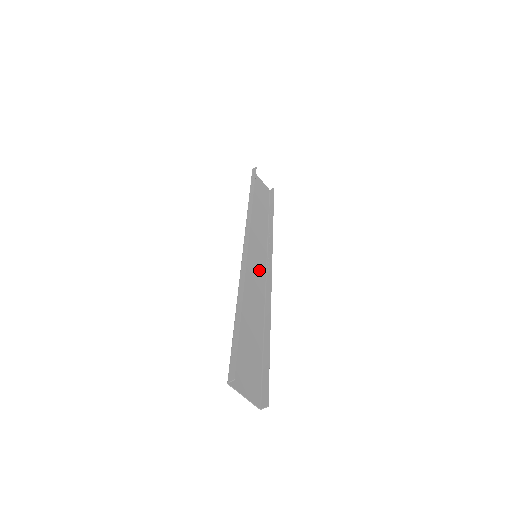
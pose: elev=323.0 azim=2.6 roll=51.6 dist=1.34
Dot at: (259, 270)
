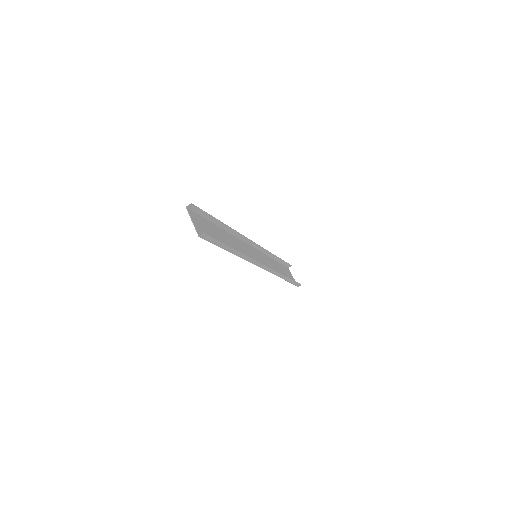
Dot at: (253, 258)
